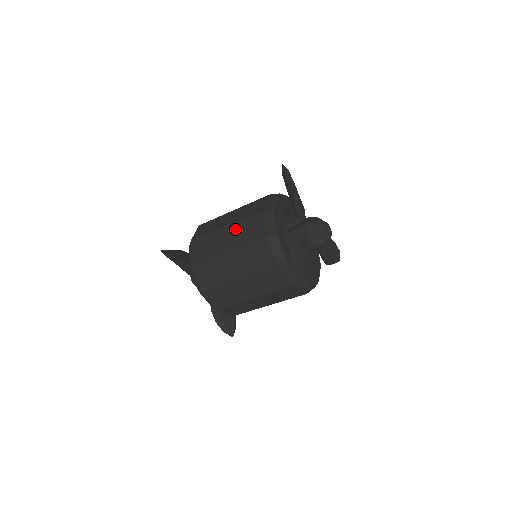
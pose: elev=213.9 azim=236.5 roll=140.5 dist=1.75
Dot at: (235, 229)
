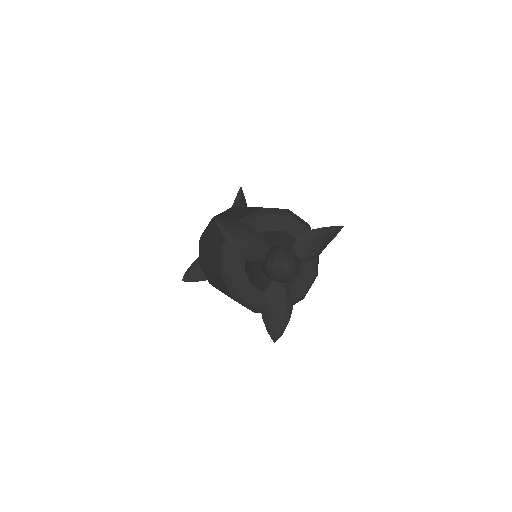
Dot at: (214, 276)
